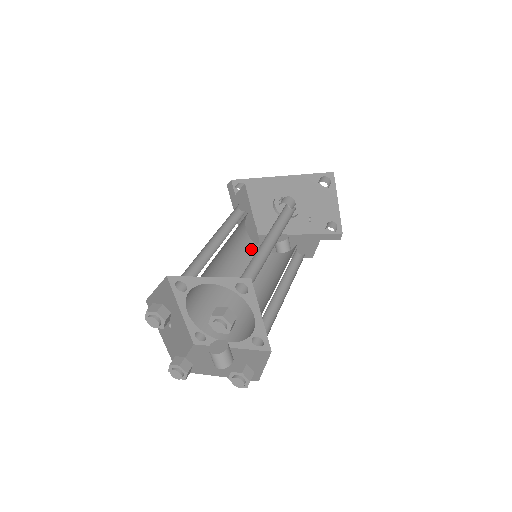
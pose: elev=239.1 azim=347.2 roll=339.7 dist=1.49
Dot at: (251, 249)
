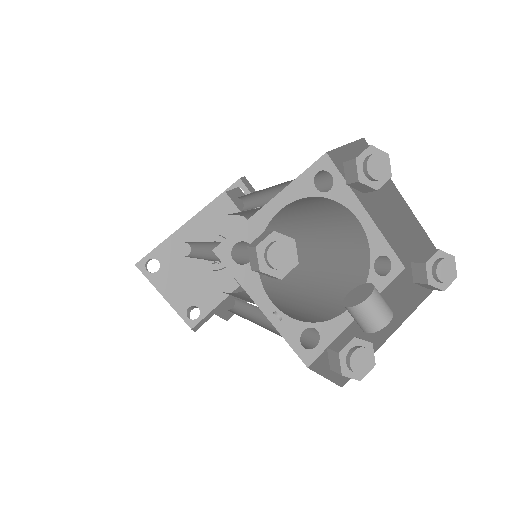
Dot at: occluded
